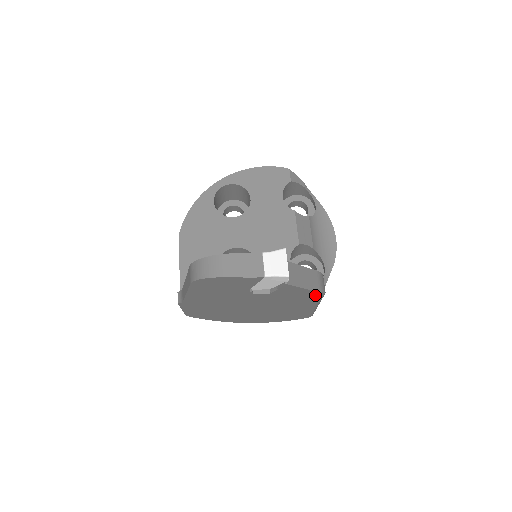
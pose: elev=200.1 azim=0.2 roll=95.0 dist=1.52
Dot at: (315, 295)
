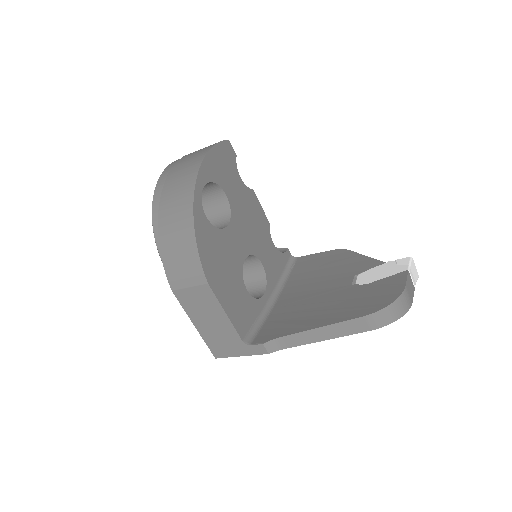
Dot at: occluded
